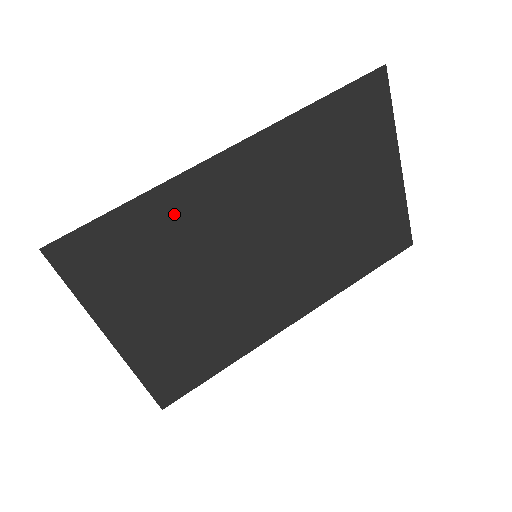
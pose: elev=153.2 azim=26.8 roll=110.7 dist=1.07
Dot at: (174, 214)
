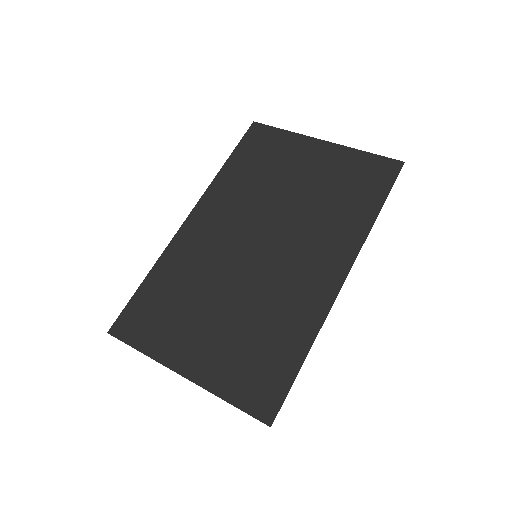
Dot at: (177, 268)
